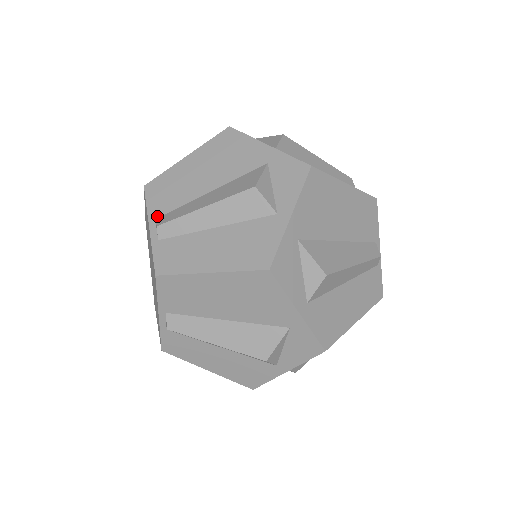
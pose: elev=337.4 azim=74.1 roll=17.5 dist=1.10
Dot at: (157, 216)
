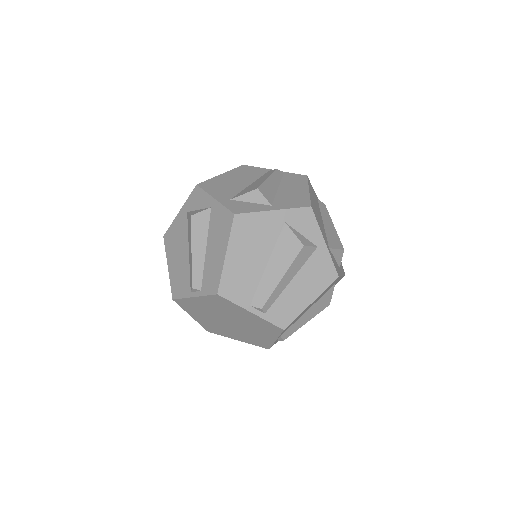
Dot at: (249, 303)
